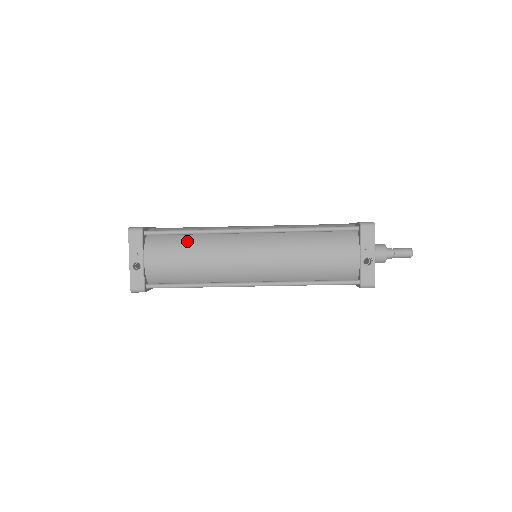
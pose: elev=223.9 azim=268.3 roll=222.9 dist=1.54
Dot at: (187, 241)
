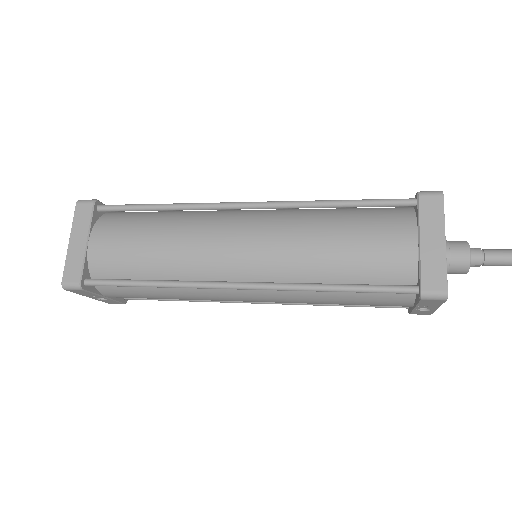
Dot at: occluded
